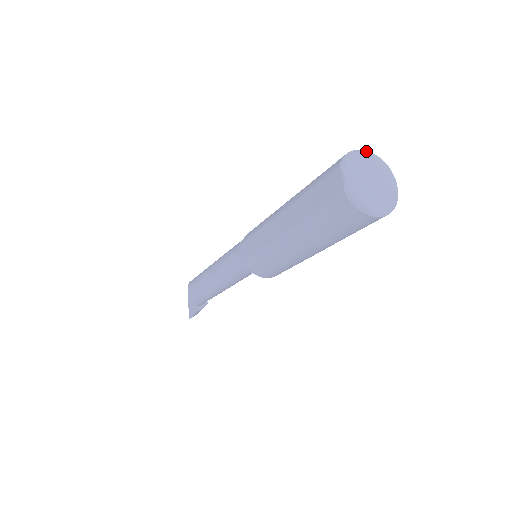
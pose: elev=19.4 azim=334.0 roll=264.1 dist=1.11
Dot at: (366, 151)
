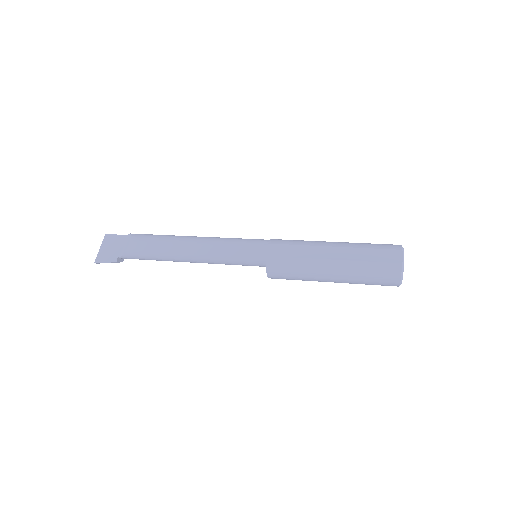
Dot at: occluded
